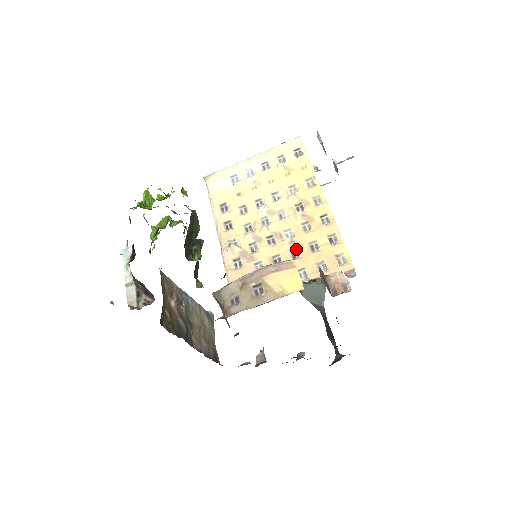
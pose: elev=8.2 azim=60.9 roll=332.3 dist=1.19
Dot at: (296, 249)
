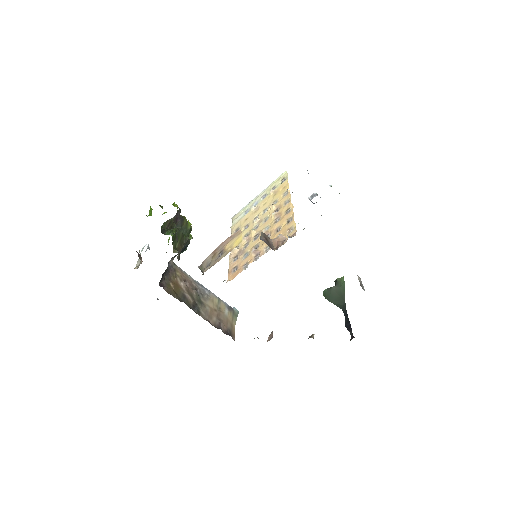
Dot at: (268, 236)
